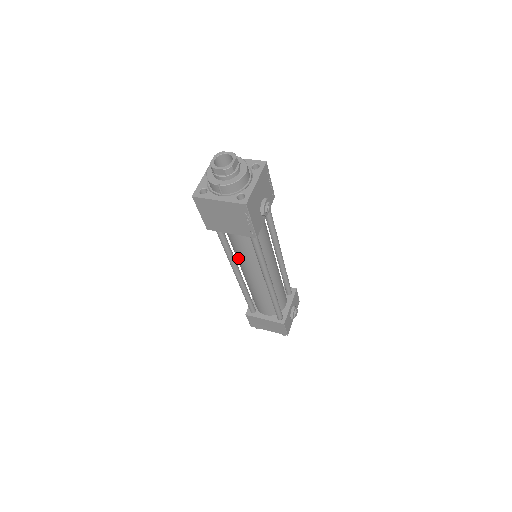
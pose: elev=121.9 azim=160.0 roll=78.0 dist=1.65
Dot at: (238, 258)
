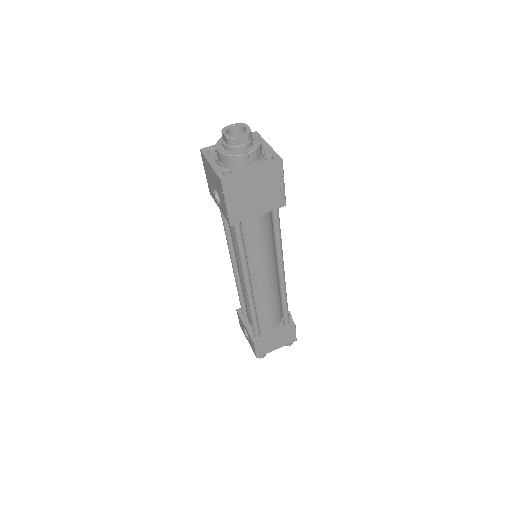
Dot at: (251, 259)
